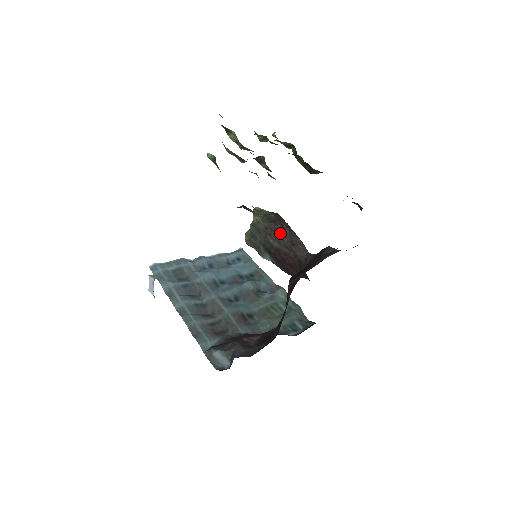
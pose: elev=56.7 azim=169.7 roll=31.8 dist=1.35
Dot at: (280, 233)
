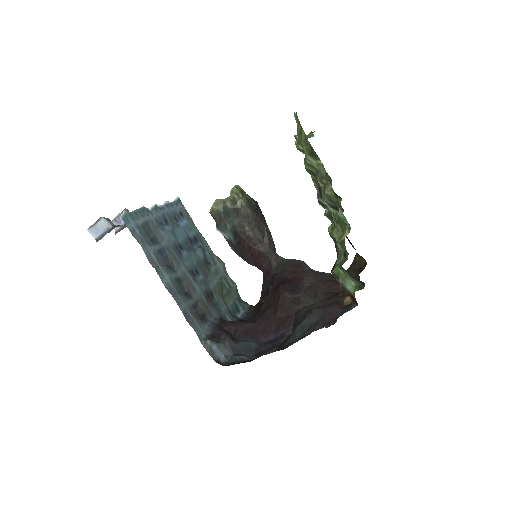
Dot at: (259, 226)
